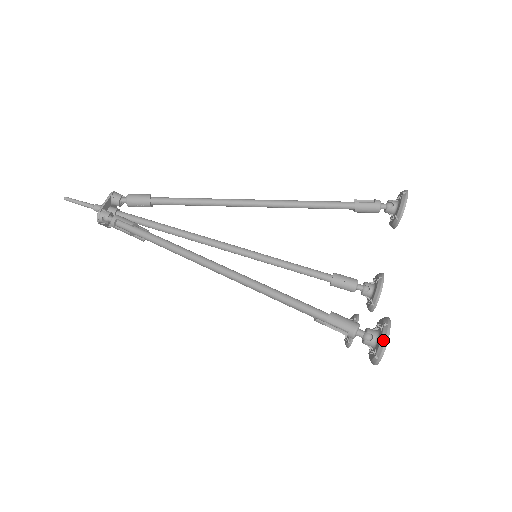
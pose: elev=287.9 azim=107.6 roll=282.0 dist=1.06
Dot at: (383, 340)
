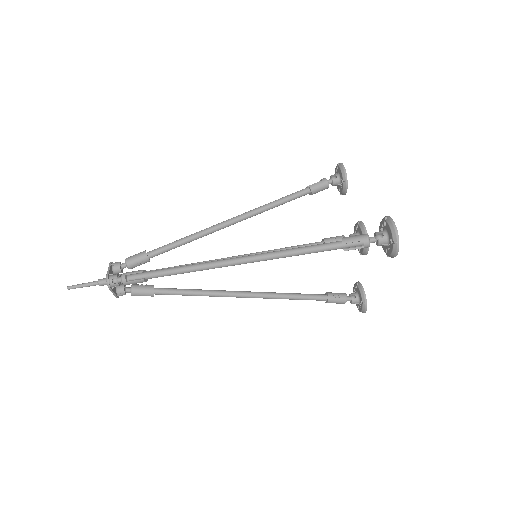
Dot at: (391, 226)
